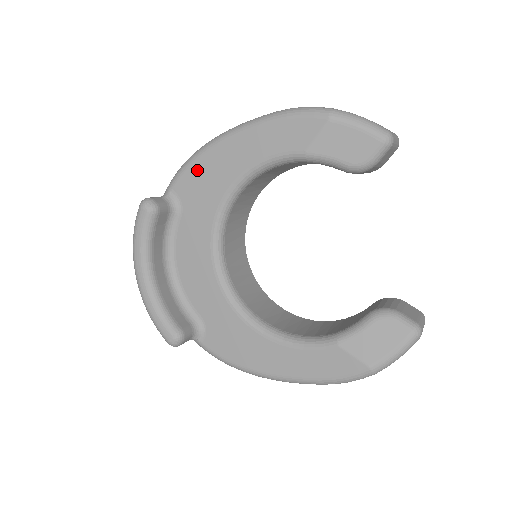
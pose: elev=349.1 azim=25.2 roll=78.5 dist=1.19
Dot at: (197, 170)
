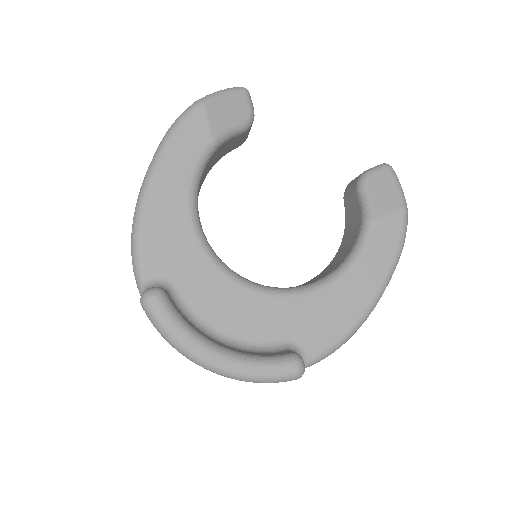
Dot at: (151, 239)
